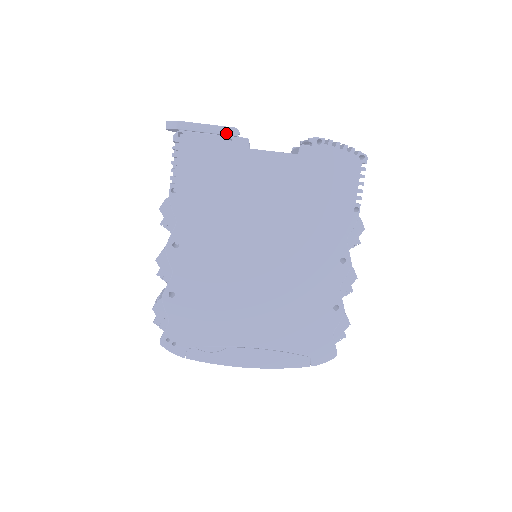
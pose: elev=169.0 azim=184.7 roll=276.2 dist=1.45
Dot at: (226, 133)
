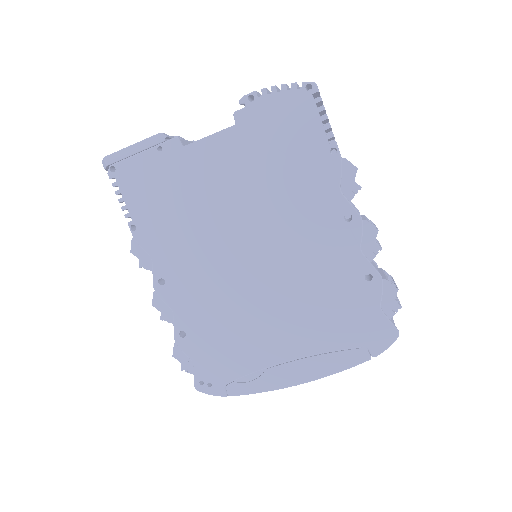
Dot at: (153, 144)
